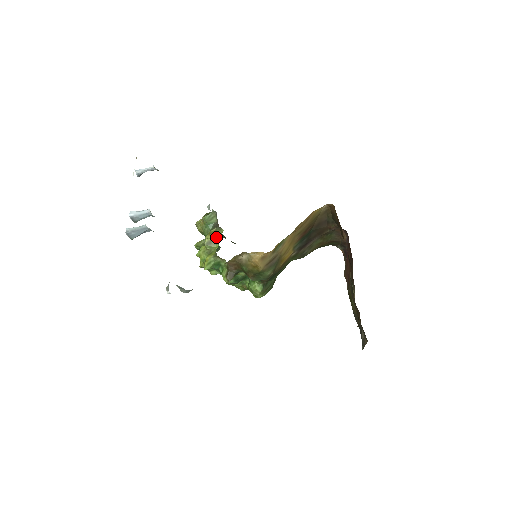
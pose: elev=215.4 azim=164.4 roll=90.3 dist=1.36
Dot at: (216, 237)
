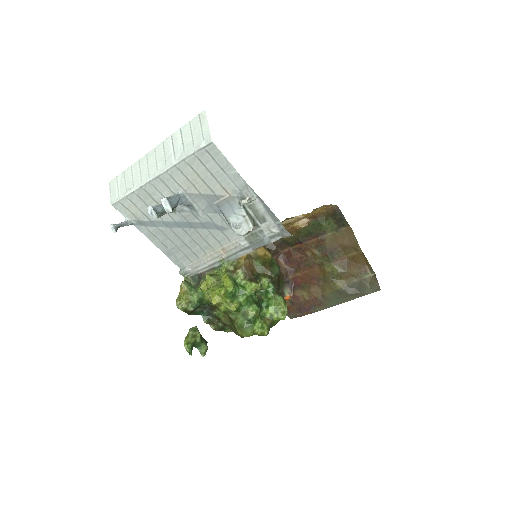
Dot at: occluded
